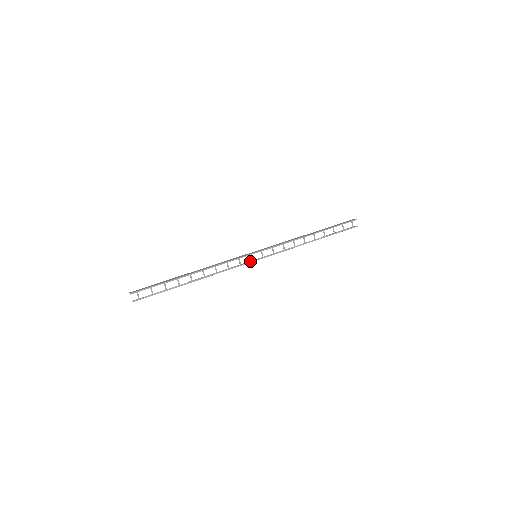
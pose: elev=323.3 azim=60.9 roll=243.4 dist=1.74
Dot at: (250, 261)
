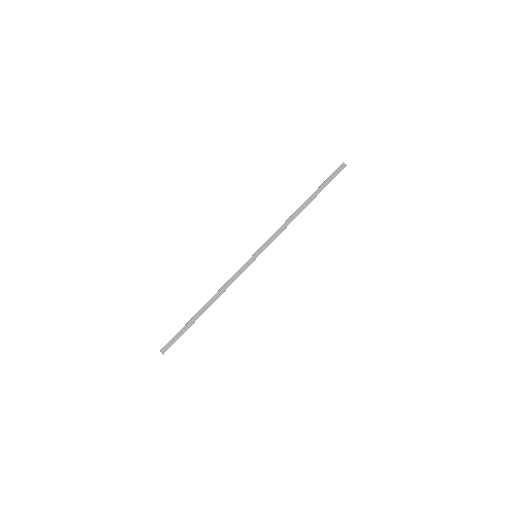
Dot at: occluded
